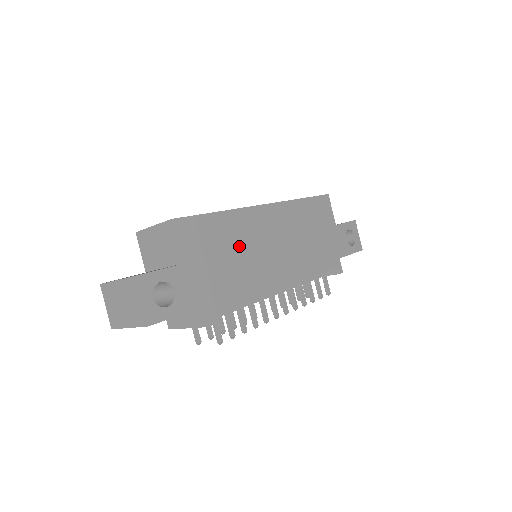
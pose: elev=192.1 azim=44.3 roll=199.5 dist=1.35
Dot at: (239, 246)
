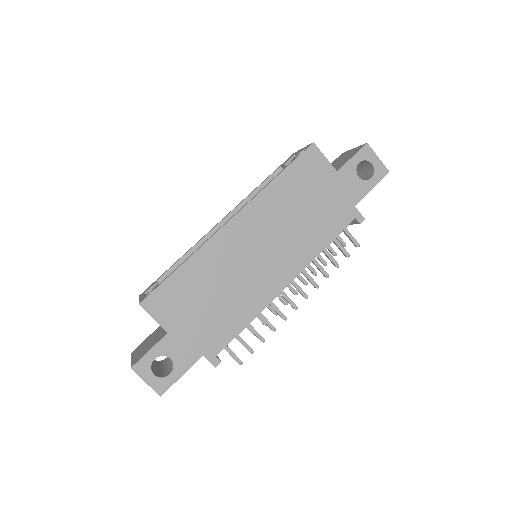
Dot at: (218, 281)
